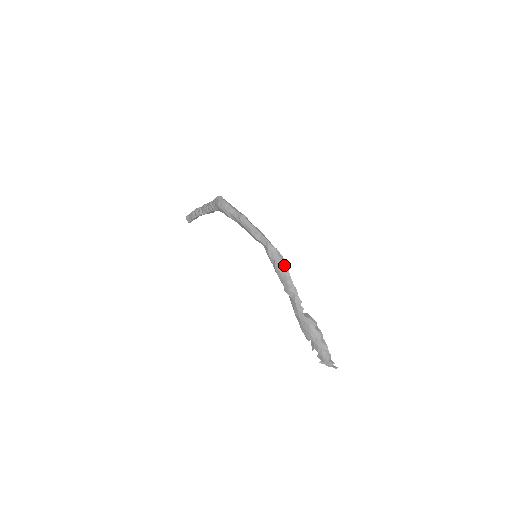
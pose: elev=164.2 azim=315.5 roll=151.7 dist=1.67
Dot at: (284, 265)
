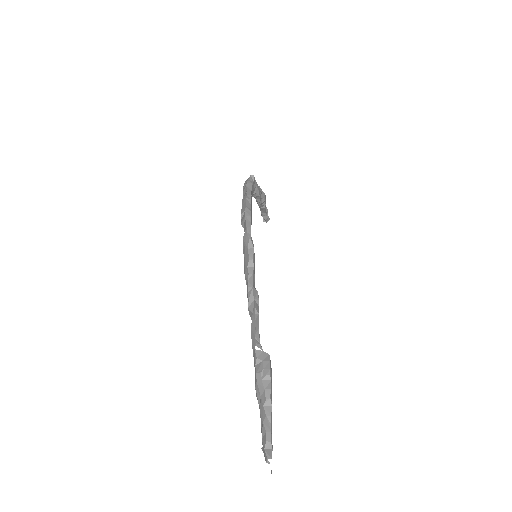
Dot at: (251, 265)
